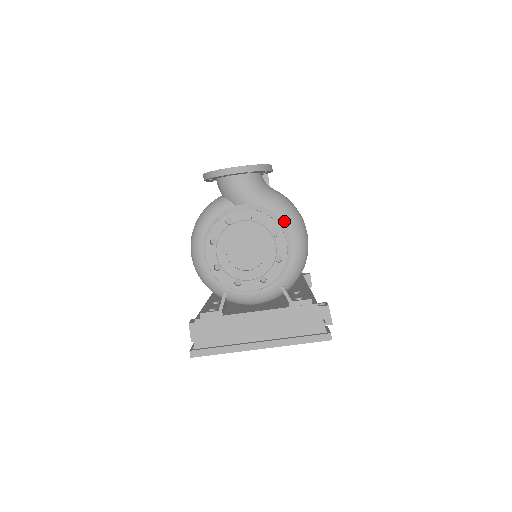
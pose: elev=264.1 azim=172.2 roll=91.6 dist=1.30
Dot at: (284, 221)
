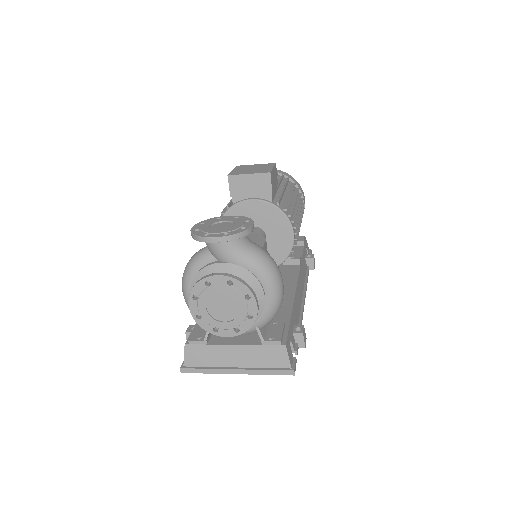
Dot at: (259, 279)
